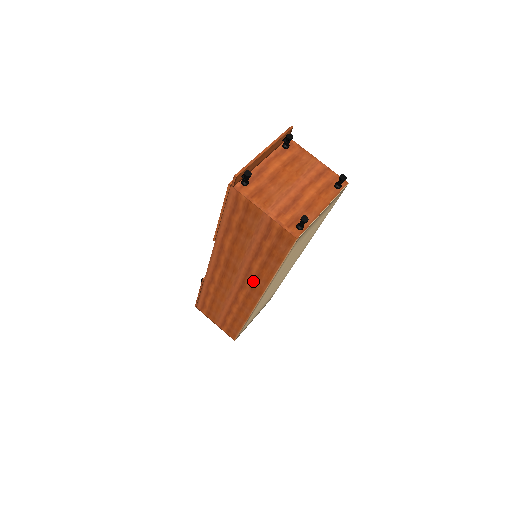
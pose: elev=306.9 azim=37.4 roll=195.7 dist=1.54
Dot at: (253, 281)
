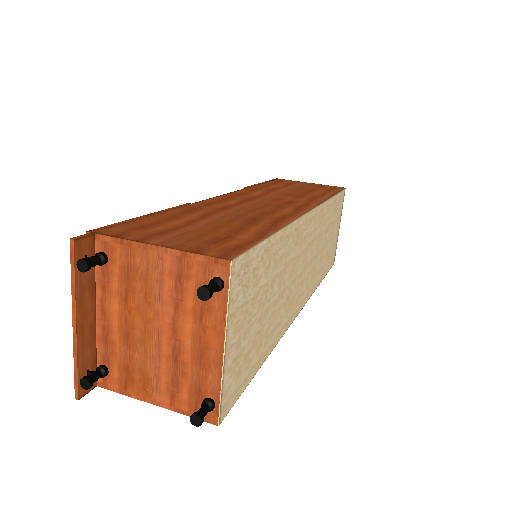
Dot at: occluded
